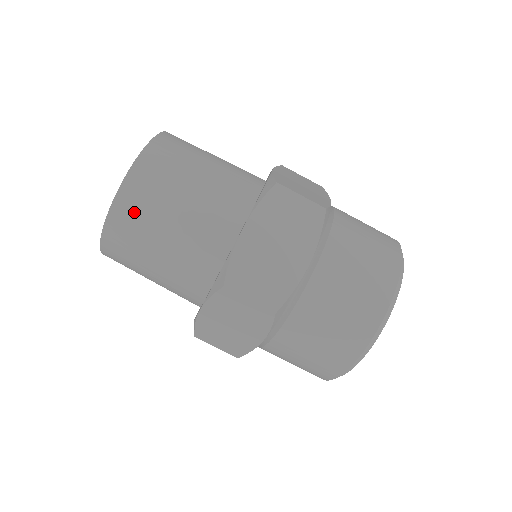
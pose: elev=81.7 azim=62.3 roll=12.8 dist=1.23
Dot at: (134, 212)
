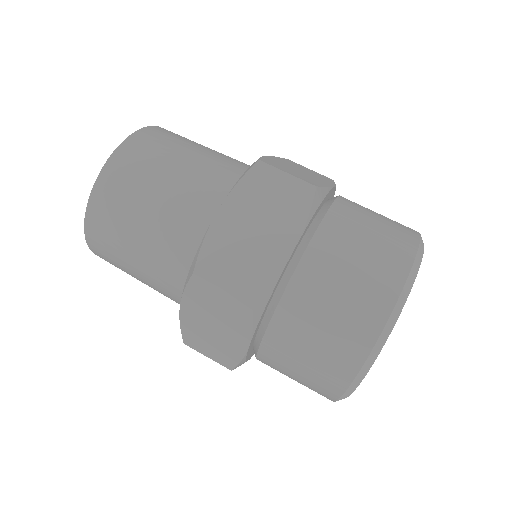
Dot at: (159, 138)
